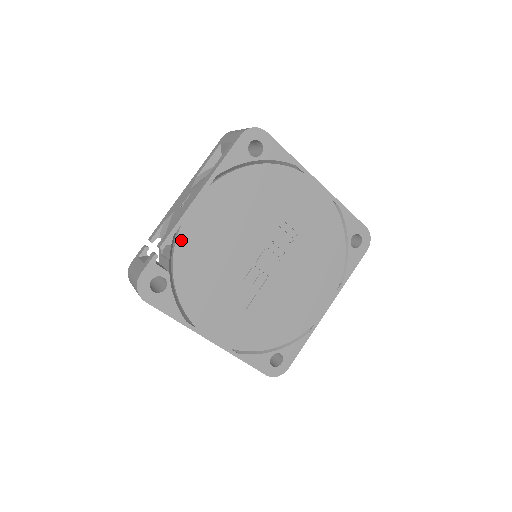
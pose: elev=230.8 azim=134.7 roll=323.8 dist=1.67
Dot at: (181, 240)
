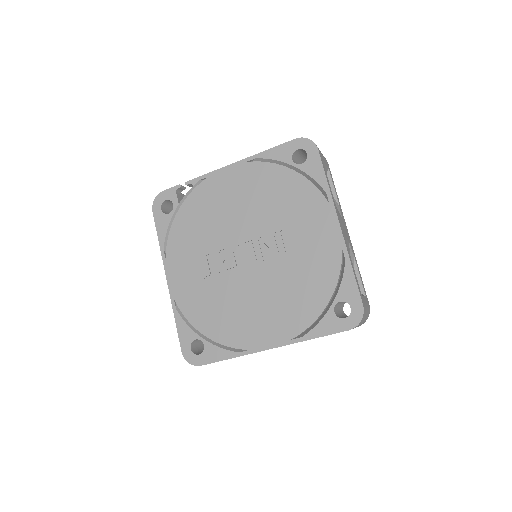
Dot at: (201, 187)
